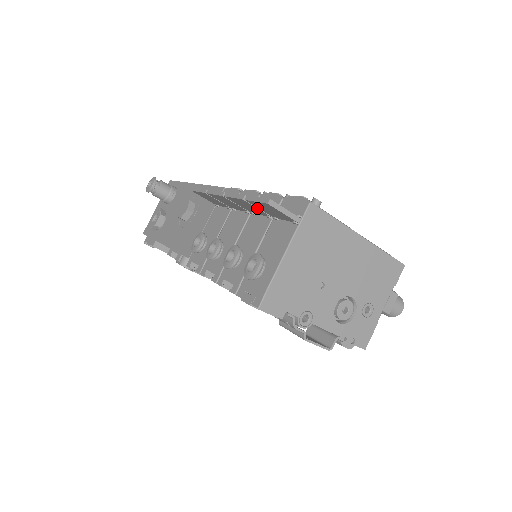
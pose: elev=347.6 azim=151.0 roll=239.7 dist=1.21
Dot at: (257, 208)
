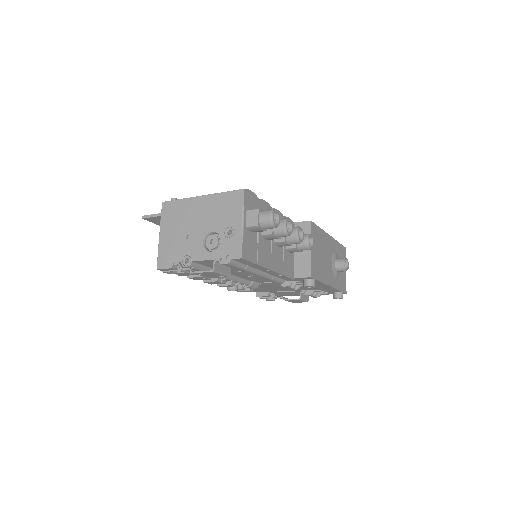
Dot at: occluded
